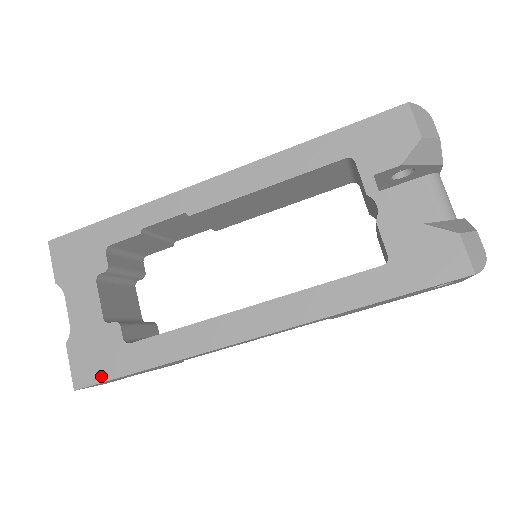
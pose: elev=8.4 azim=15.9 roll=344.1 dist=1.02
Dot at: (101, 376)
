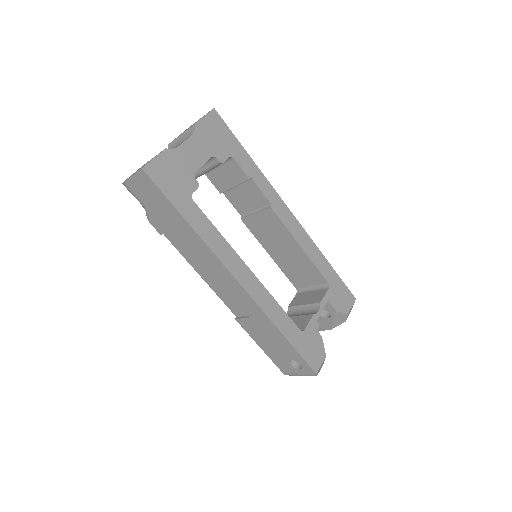
Dot at: (163, 187)
